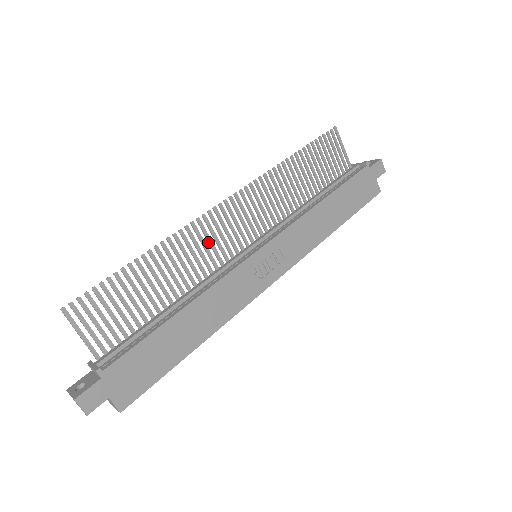
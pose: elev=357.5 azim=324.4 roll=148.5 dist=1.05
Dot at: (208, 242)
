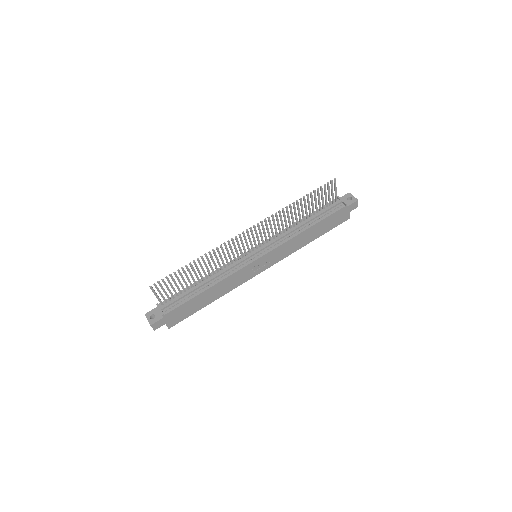
Dot at: (231, 251)
